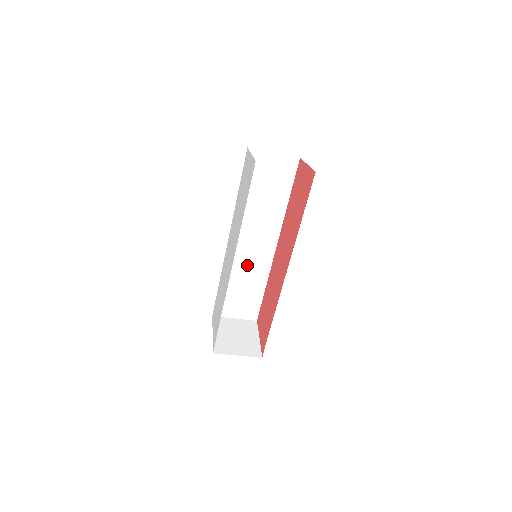
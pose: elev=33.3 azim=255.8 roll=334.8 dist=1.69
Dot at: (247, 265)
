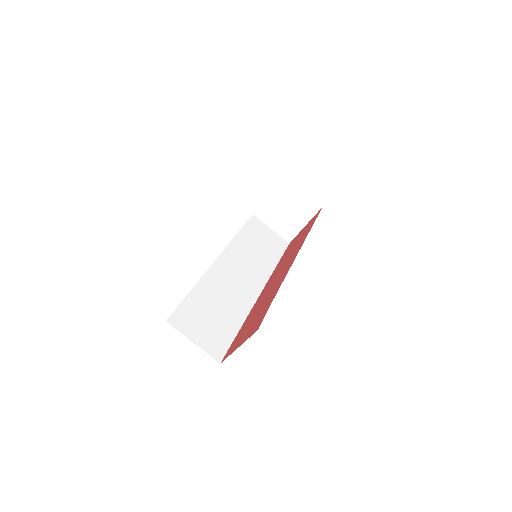
Dot at: (228, 291)
